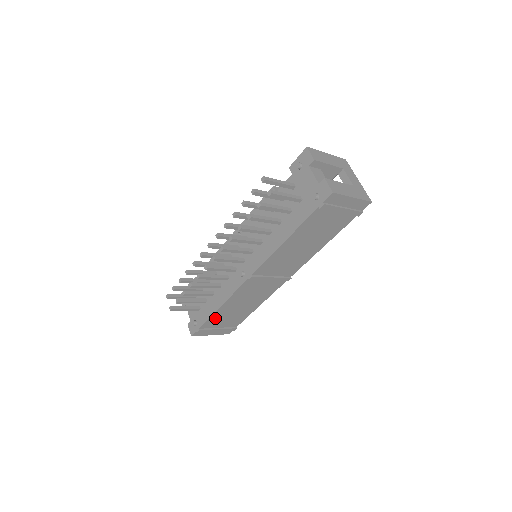
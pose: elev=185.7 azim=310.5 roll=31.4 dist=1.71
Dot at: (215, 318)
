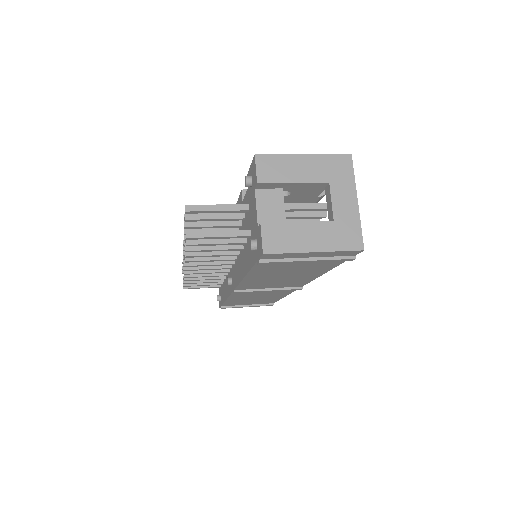
Dot at: (232, 302)
